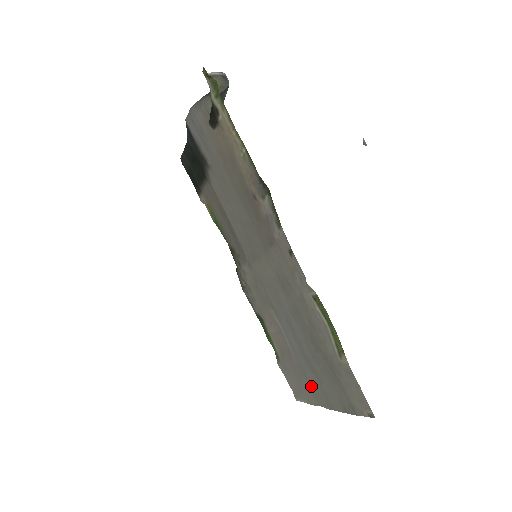
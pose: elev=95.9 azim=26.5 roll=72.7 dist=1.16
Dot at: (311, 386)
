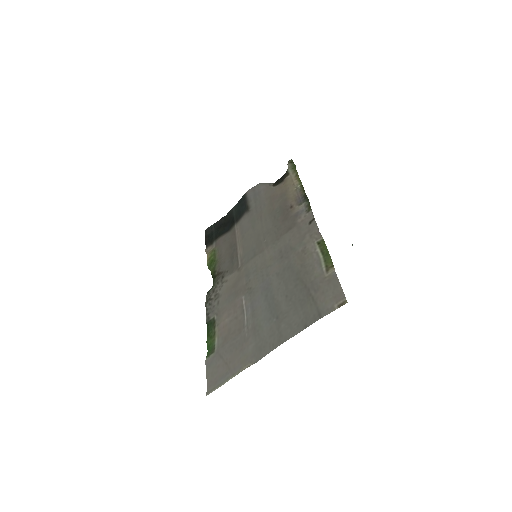
Dot at: (259, 341)
